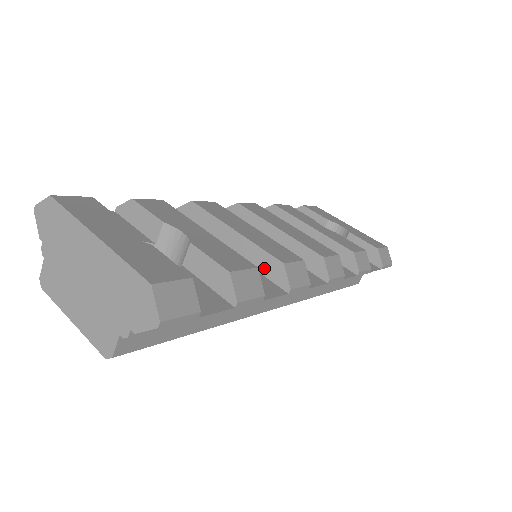
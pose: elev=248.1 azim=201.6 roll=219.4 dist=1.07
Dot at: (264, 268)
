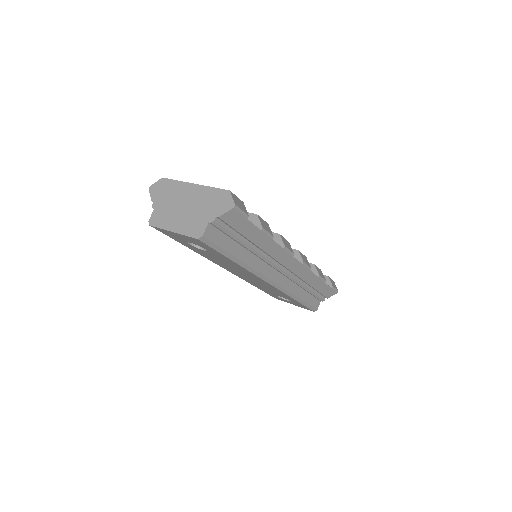
Dot at: occluded
